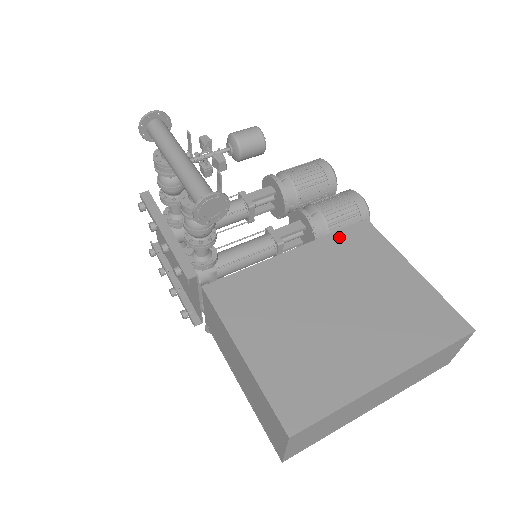
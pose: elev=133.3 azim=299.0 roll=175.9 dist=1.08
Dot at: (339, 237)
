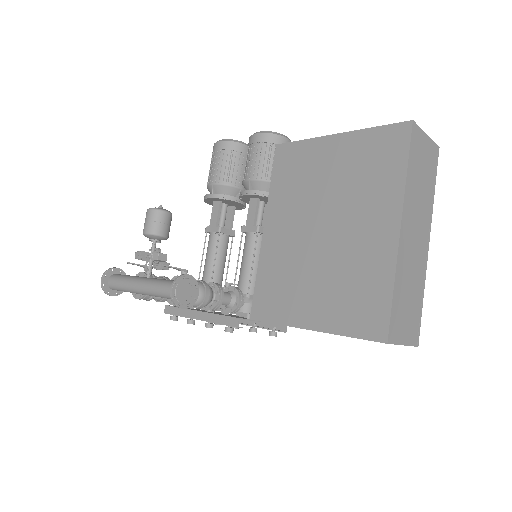
Dot at: (276, 181)
